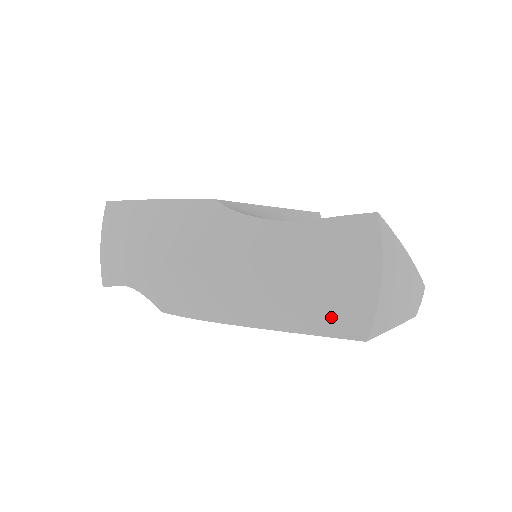
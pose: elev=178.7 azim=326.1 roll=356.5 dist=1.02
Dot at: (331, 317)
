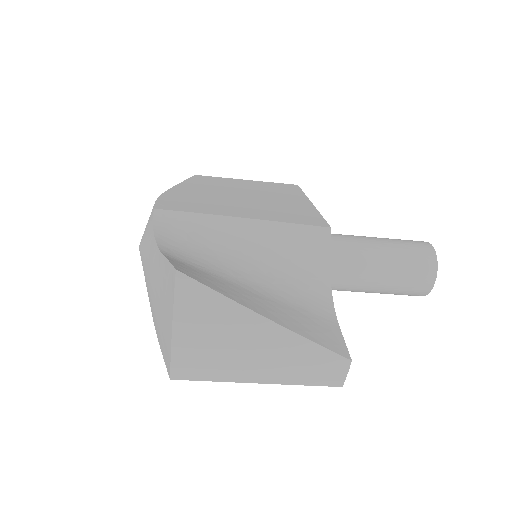
Dot at: (163, 344)
